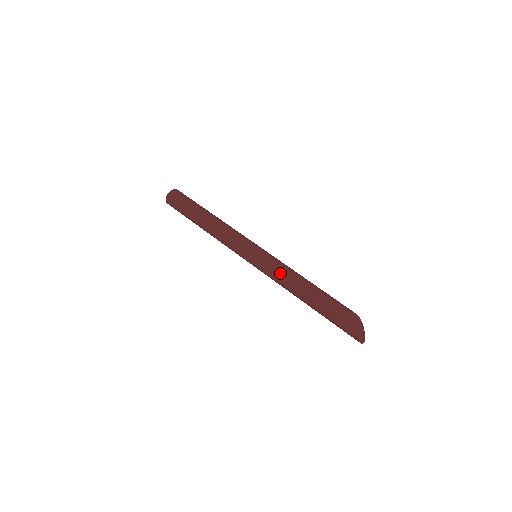
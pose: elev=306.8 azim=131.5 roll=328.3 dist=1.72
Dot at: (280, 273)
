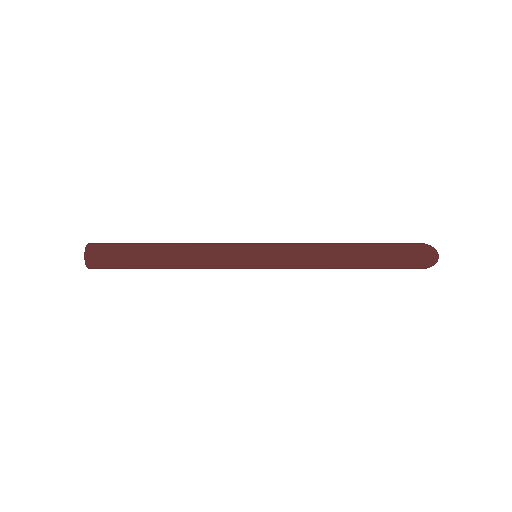
Dot at: occluded
